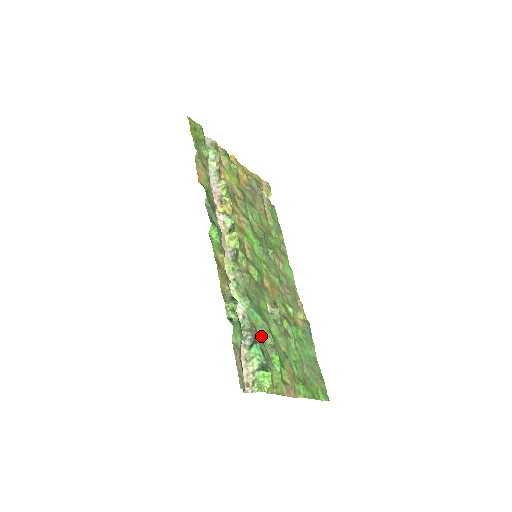
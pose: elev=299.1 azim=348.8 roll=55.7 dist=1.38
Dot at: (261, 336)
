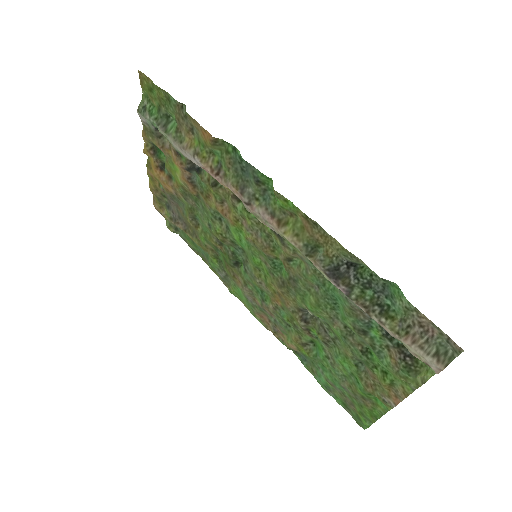
Dot at: (354, 328)
